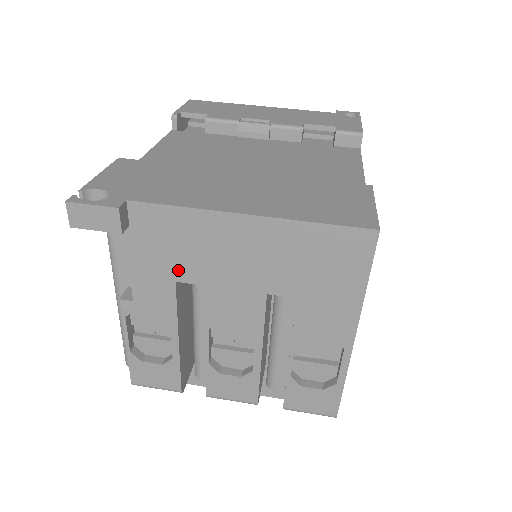
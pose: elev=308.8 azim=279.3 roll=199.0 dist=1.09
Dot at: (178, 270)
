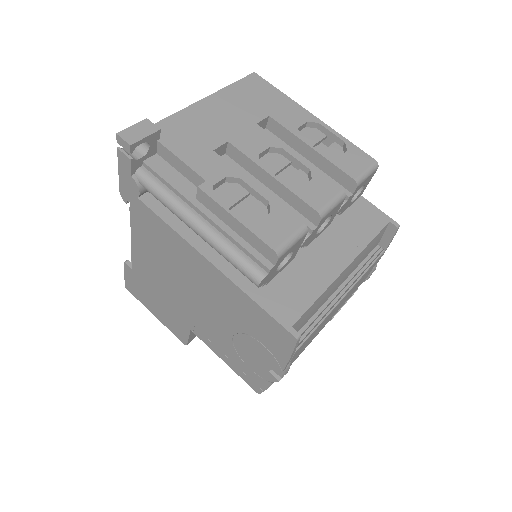
Dot at: (207, 143)
